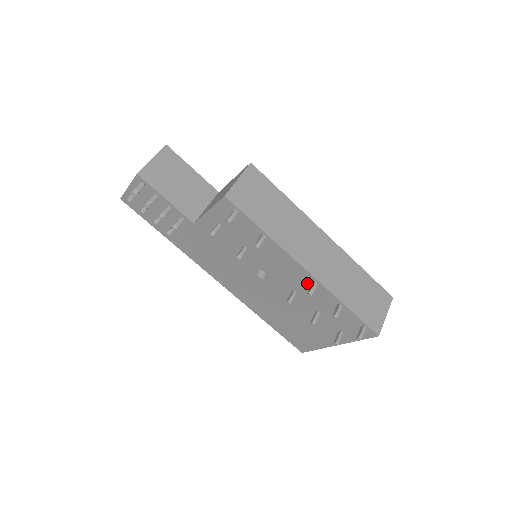
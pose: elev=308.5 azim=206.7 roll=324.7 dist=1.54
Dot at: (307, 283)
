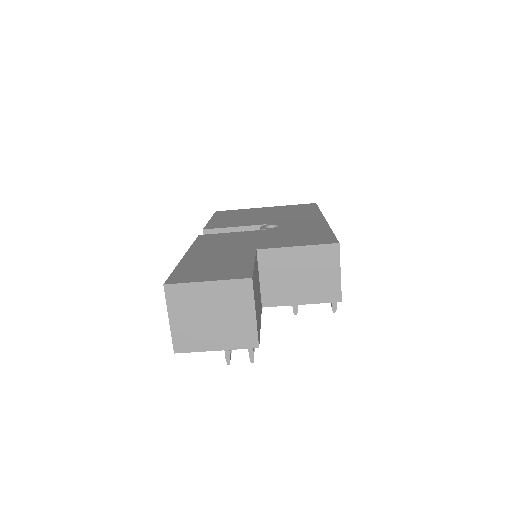
Dot at: occluded
